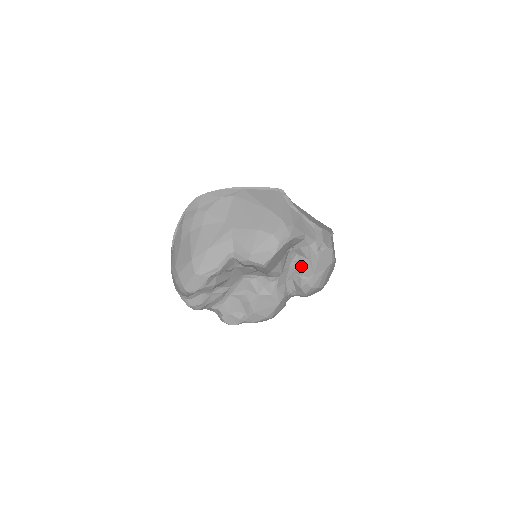
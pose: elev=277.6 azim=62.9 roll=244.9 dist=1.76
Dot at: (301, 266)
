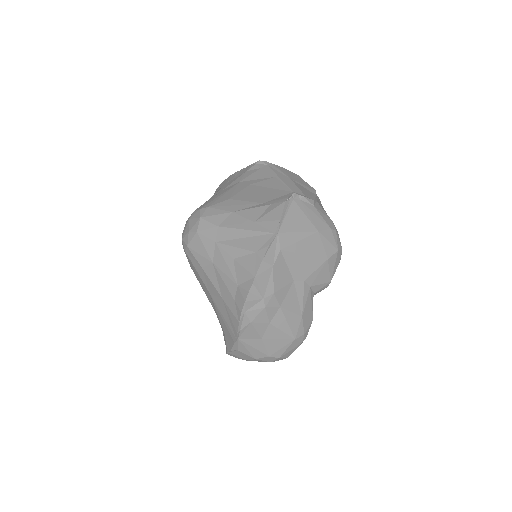
Dot at: occluded
